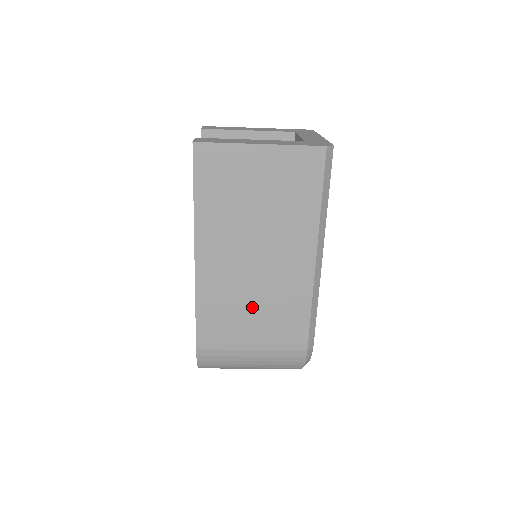
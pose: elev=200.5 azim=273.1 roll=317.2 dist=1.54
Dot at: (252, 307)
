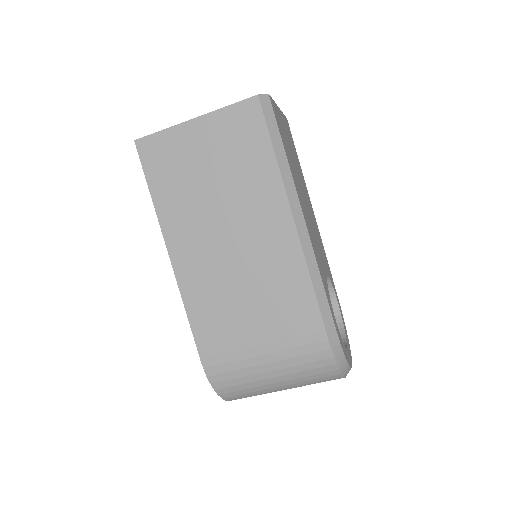
Dot at: (245, 298)
